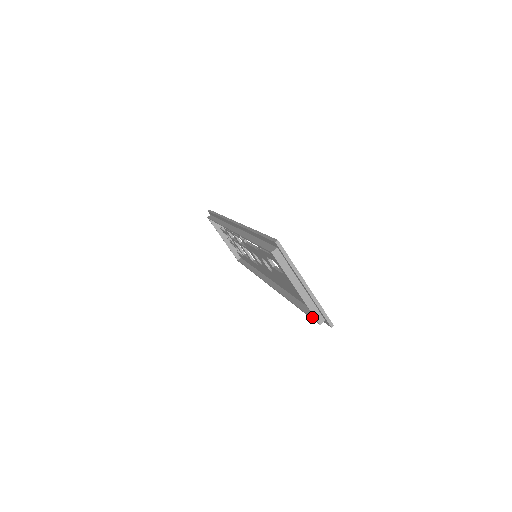
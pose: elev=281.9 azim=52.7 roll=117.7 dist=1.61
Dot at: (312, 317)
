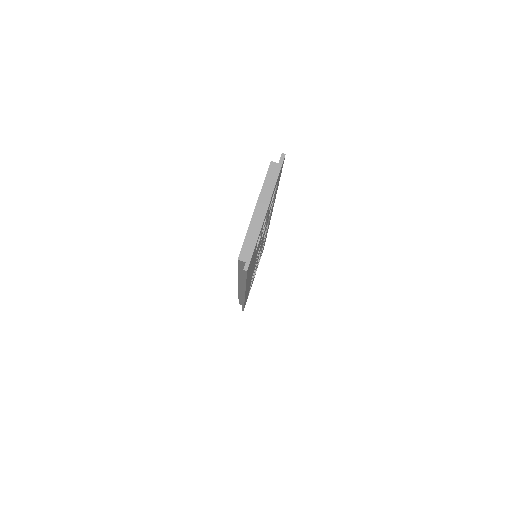
Dot at: occluded
